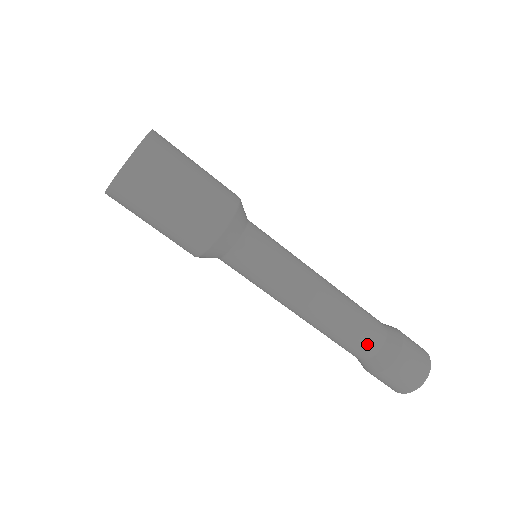
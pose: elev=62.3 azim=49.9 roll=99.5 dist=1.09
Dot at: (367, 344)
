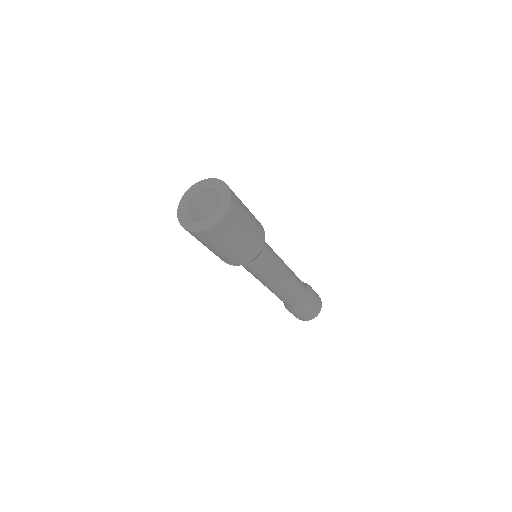
Dot at: (298, 302)
